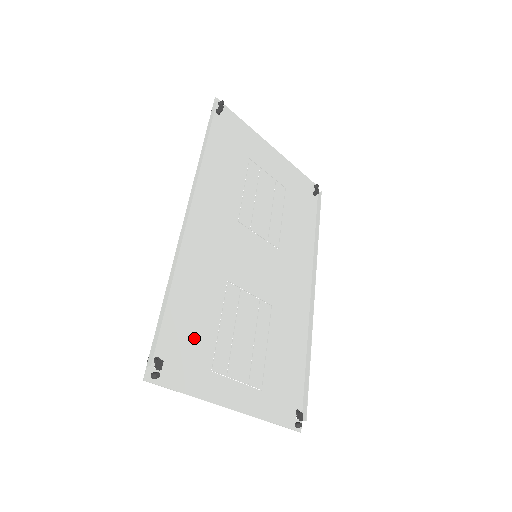
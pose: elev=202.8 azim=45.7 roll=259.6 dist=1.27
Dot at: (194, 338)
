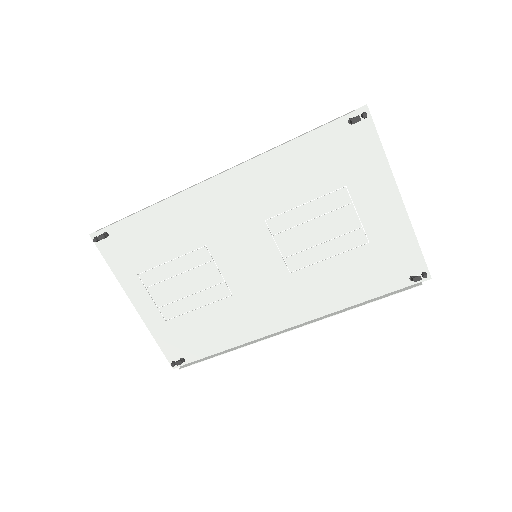
Dot at: (142, 248)
